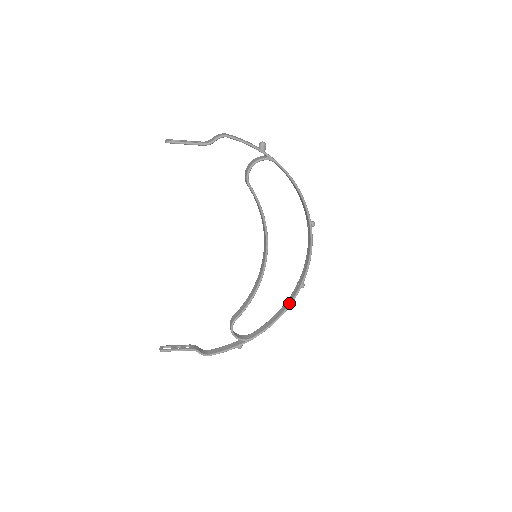
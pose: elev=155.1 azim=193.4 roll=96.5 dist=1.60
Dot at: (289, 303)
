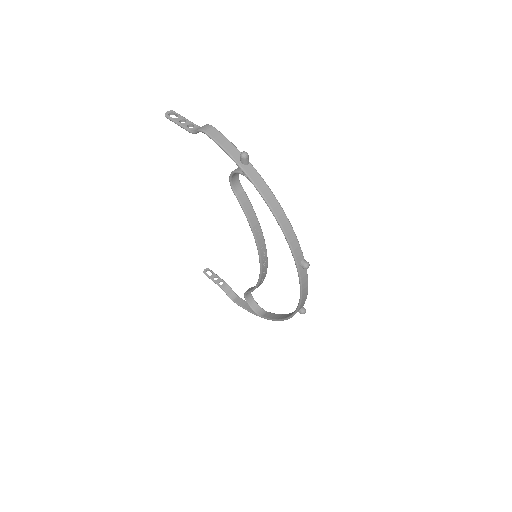
Dot at: (288, 316)
